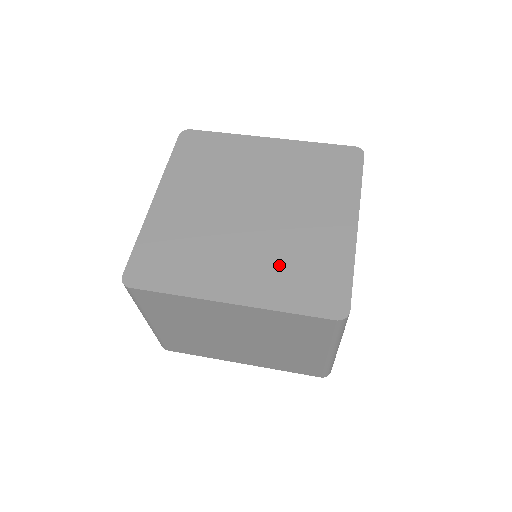
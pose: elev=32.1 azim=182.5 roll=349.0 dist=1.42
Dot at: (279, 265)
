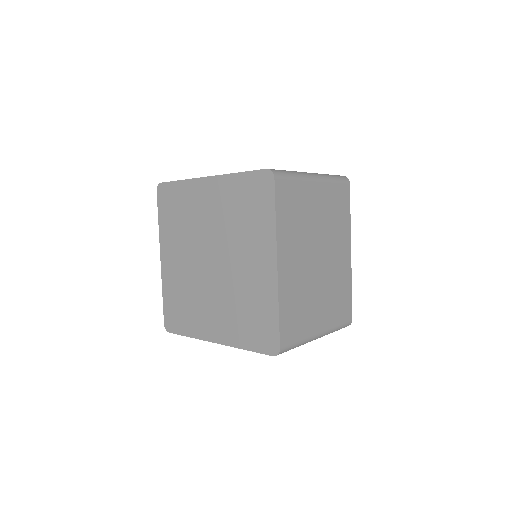
Dot at: (234, 311)
